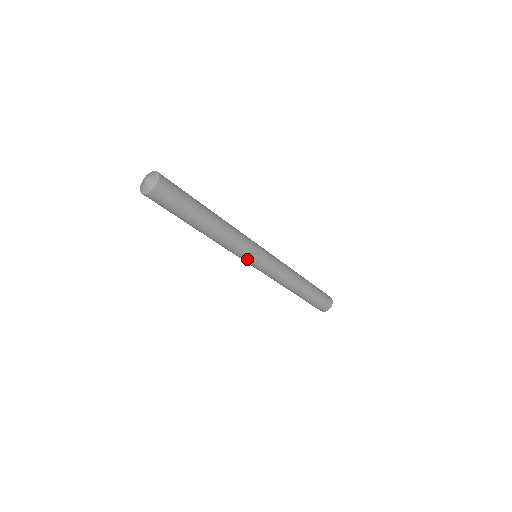
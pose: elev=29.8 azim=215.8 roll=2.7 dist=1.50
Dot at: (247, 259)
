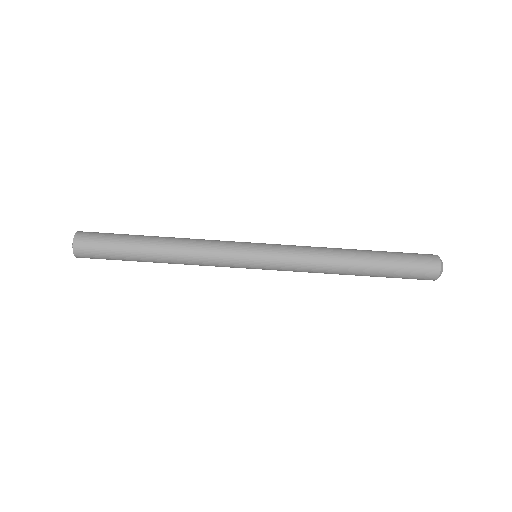
Dot at: (237, 262)
